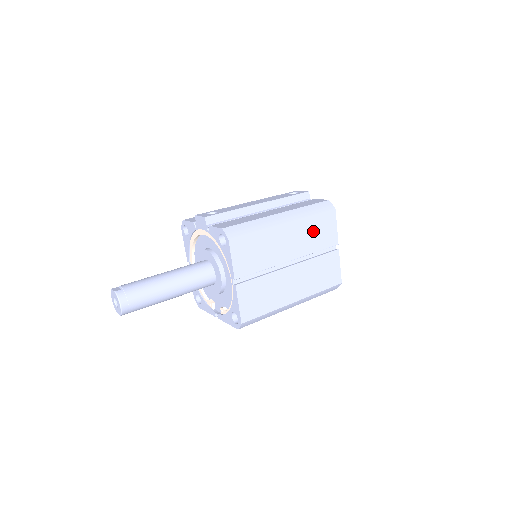
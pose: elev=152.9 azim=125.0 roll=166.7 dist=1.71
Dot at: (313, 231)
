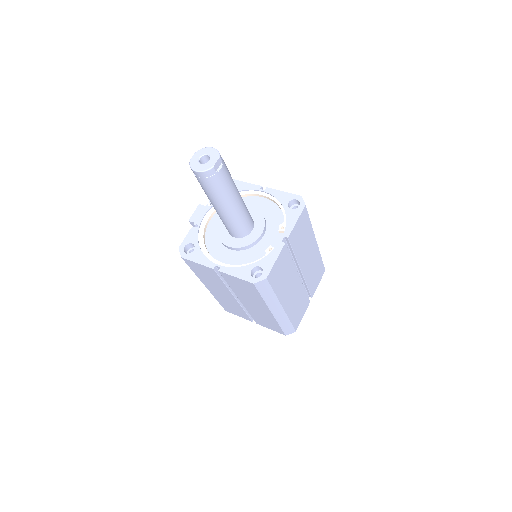
Dot at: occluded
